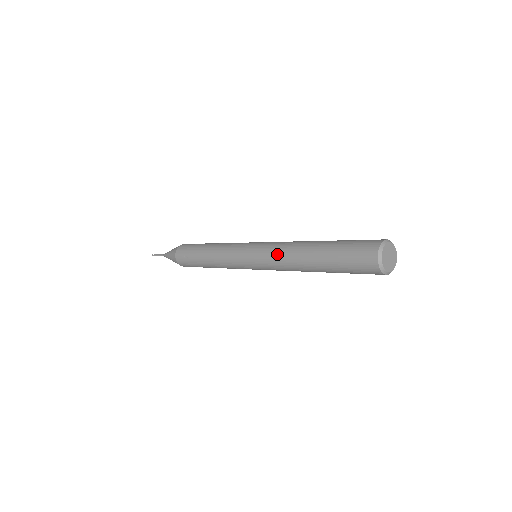
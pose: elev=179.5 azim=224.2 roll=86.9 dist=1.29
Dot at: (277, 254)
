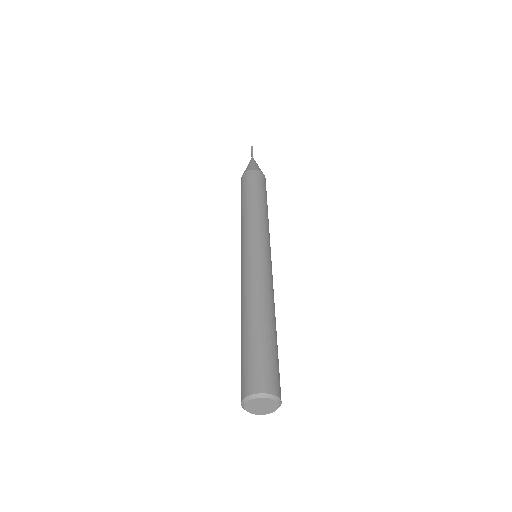
Dot at: (241, 289)
